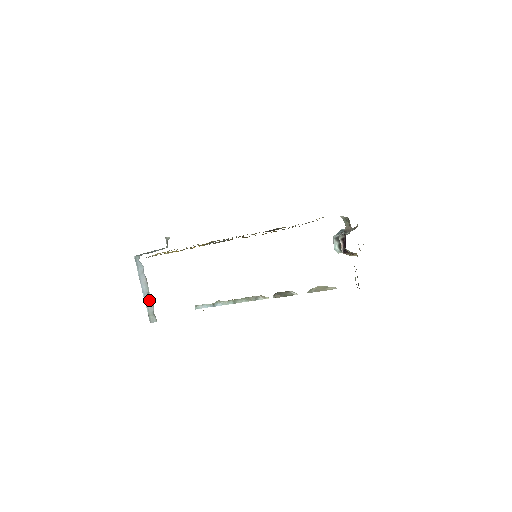
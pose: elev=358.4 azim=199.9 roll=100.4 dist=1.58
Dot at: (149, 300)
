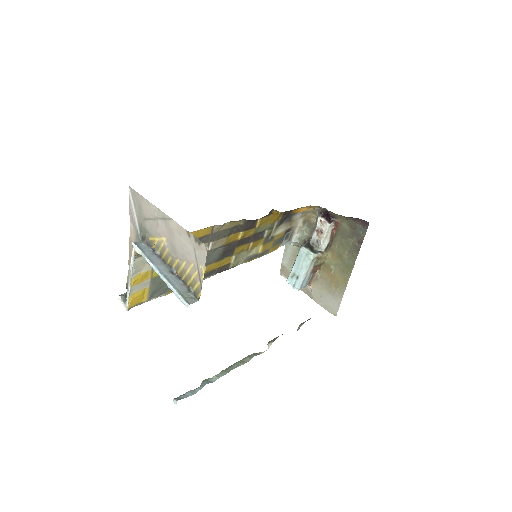
Dot at: (175, 280)
